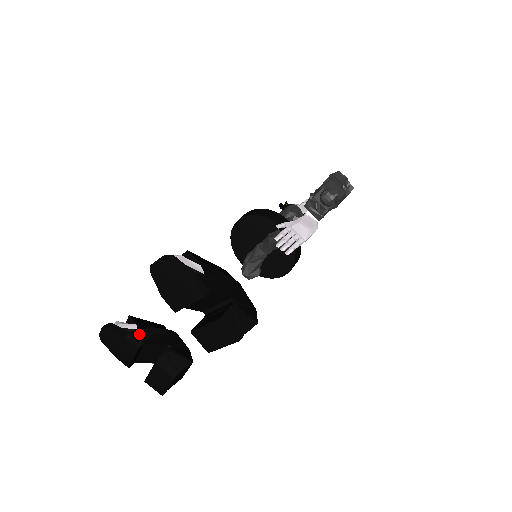
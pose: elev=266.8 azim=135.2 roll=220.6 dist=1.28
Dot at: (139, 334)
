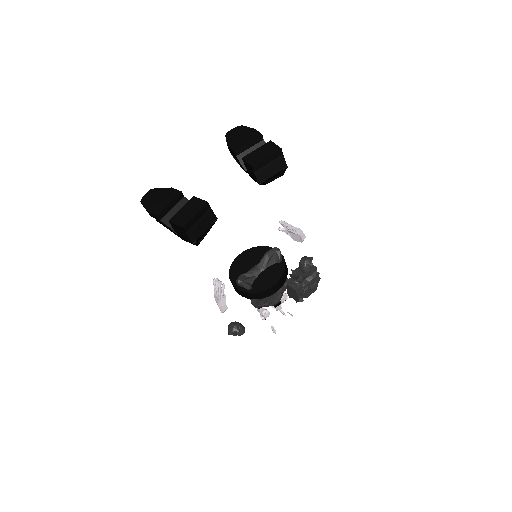
Dot at: occluded
